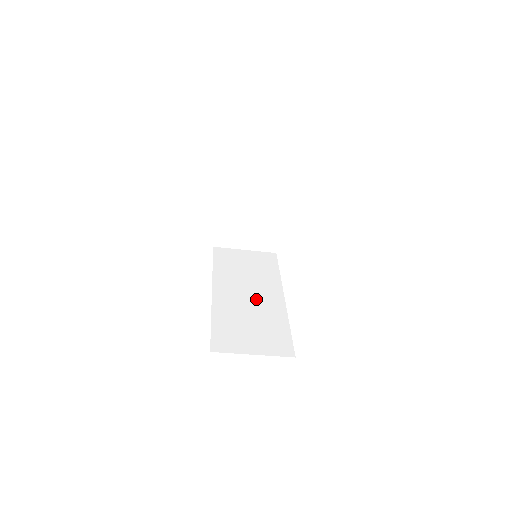
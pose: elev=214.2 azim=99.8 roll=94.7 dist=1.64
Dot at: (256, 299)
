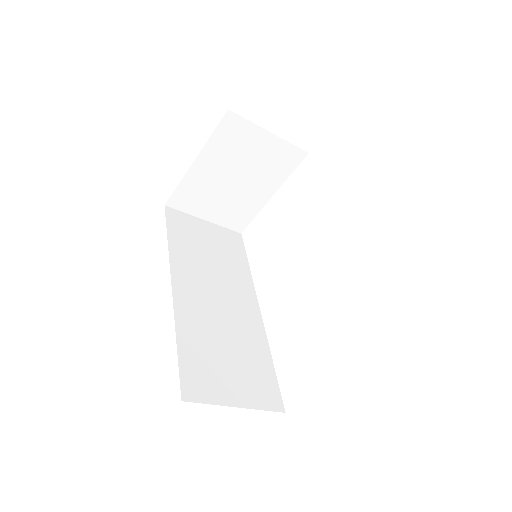
Dot at: (228, 307)
